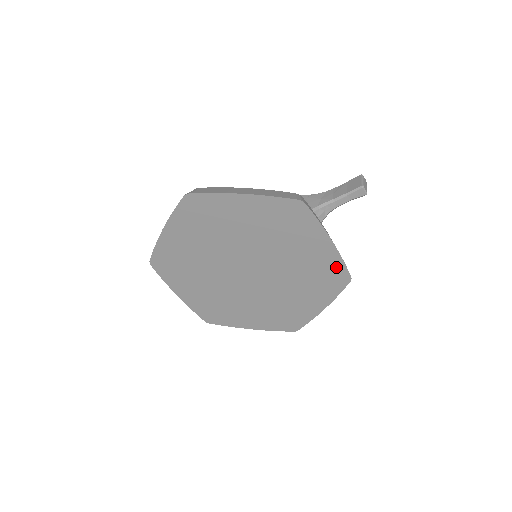
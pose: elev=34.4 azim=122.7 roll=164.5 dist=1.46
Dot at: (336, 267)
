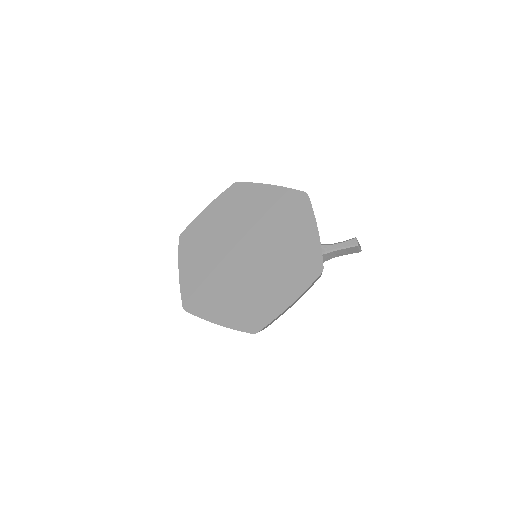
Dot at: (314, 255)
